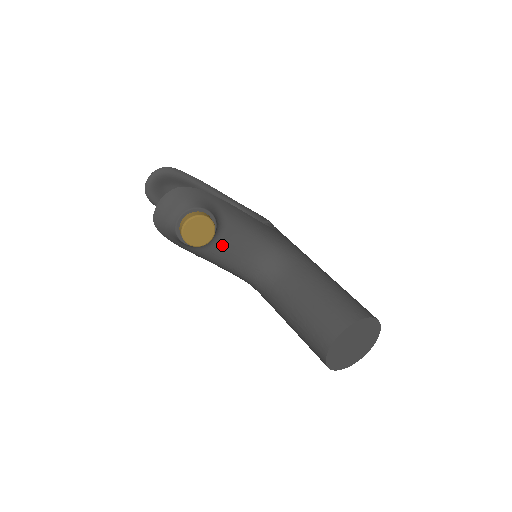
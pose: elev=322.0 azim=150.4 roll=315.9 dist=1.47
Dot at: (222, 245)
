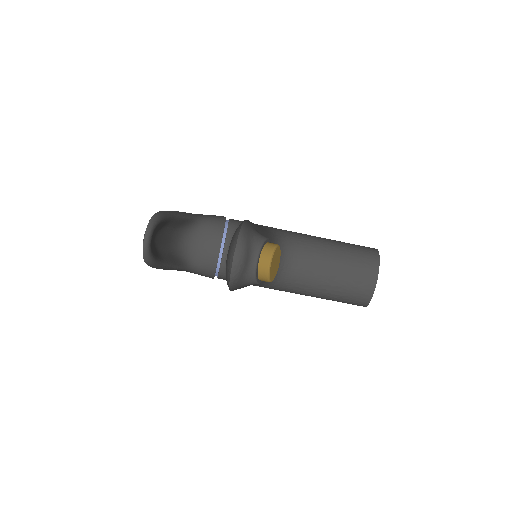
Dot at: occluded
